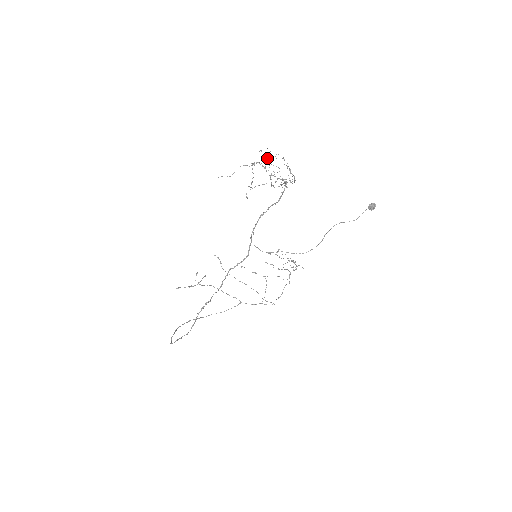
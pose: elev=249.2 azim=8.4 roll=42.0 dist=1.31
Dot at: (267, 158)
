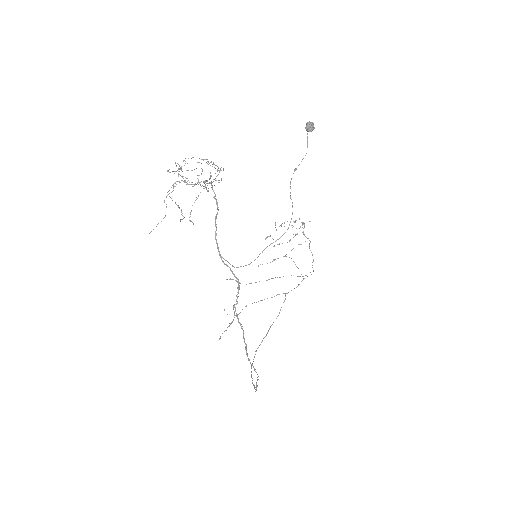
Dot at: occluded
